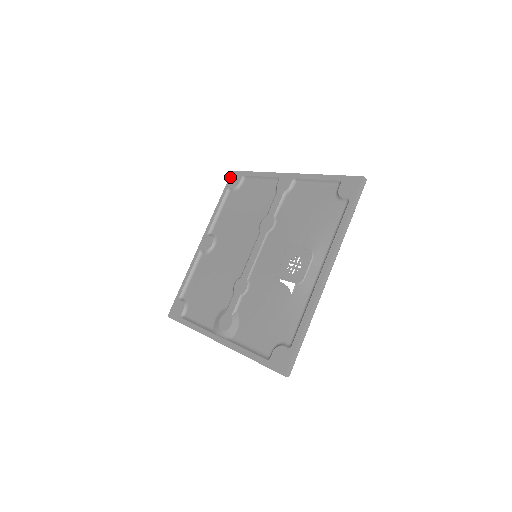
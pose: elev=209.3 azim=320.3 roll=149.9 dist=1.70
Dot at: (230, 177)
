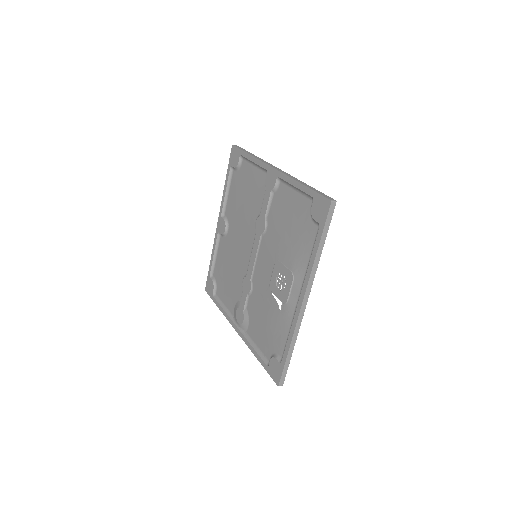
Dot at: (231, 153)
